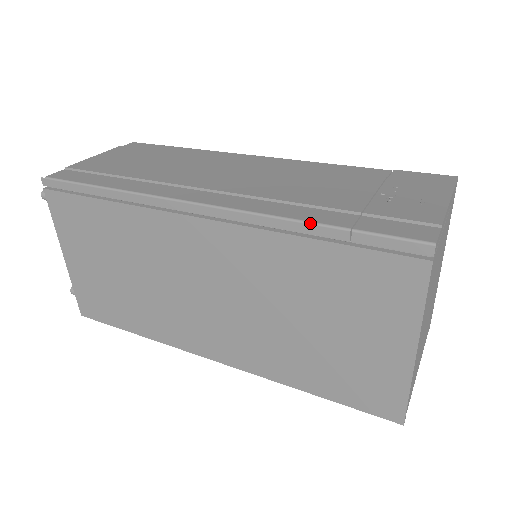
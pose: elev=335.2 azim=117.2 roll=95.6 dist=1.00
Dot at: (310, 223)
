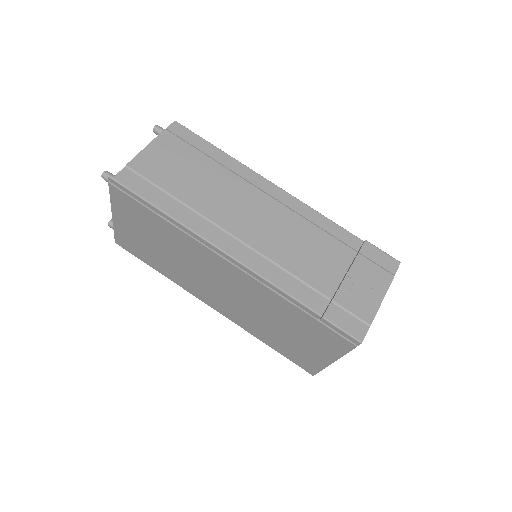
Dot at: (300, 303)
